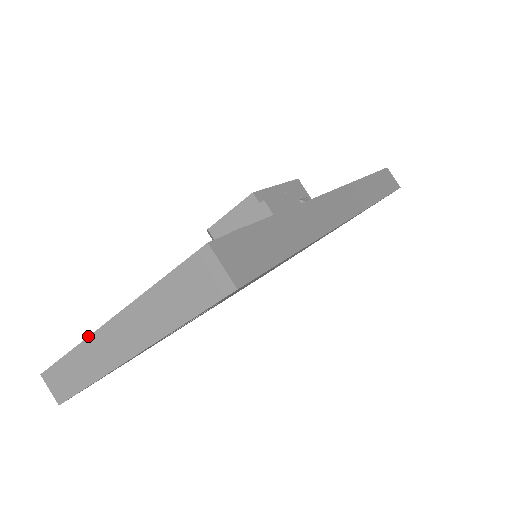
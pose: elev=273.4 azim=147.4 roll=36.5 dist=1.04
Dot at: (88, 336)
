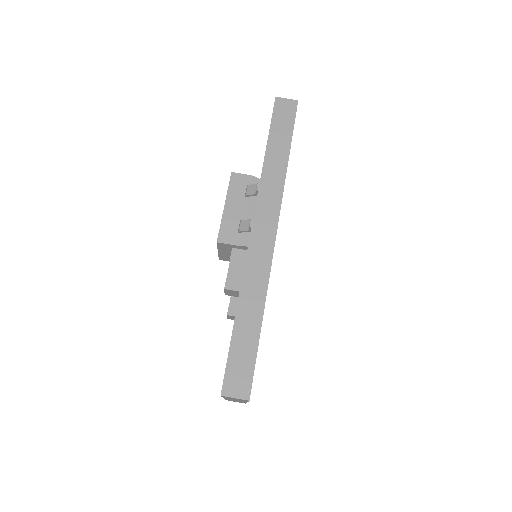
Dot at: occluded
